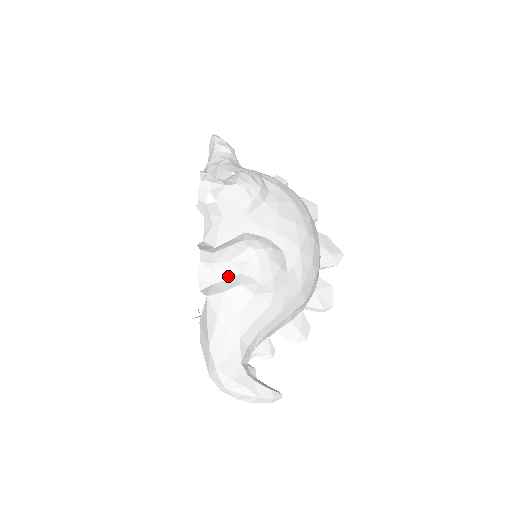
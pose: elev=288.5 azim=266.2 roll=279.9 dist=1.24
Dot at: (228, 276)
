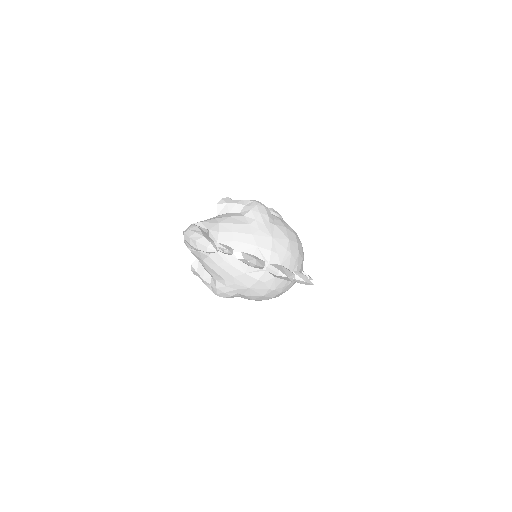
Dot at: (237, 203)
